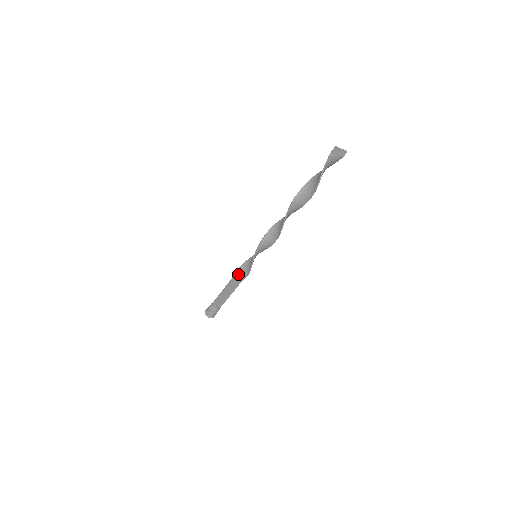
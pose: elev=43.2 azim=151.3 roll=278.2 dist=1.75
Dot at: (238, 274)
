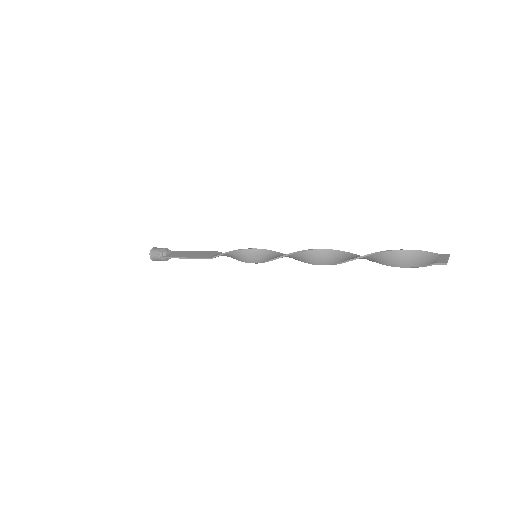
Dot at: occluded
